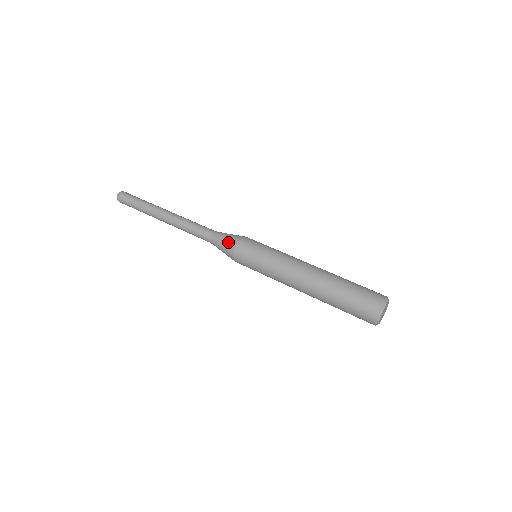
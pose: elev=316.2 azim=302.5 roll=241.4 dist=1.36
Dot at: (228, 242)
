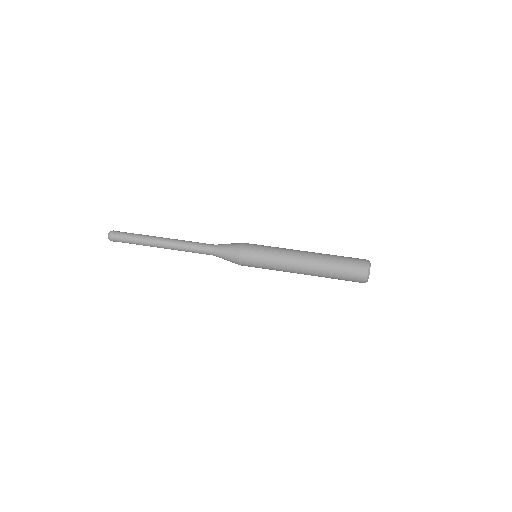
Dot at: (233, 244)
